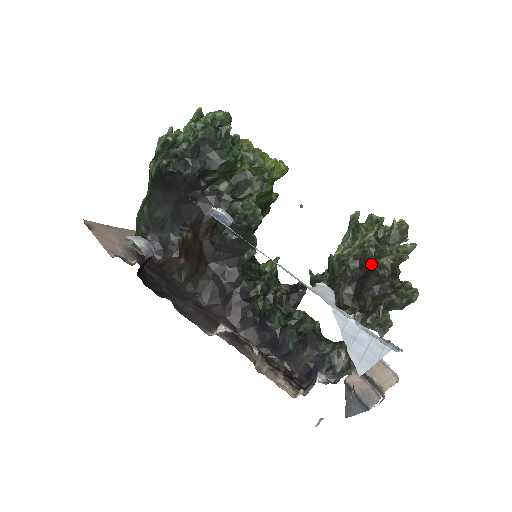
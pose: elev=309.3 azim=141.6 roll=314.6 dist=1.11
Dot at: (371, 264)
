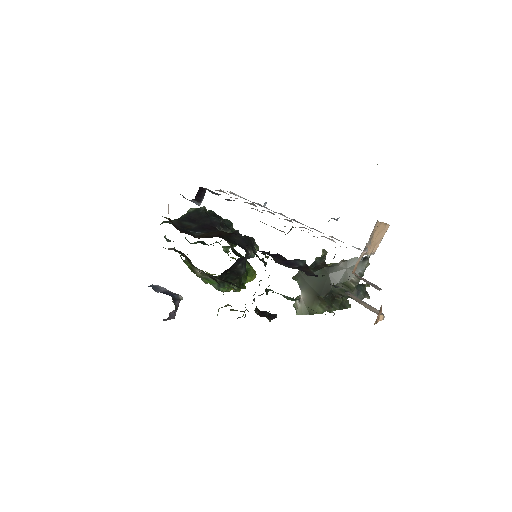
Dot at: occluded
